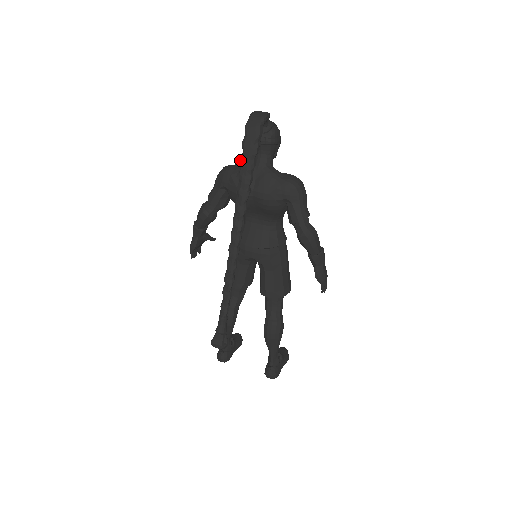
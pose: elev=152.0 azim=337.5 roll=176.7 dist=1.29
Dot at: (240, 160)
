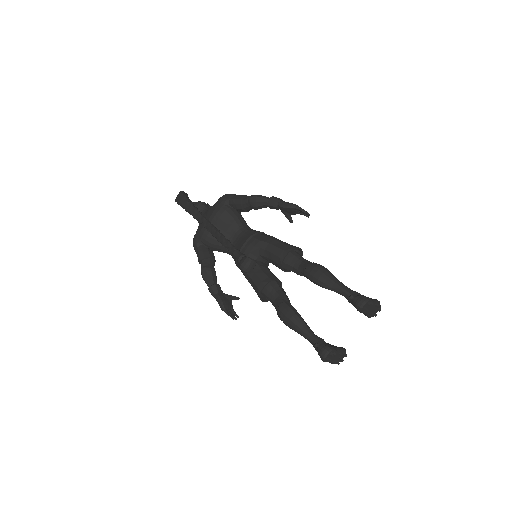
Dot at: occluded
